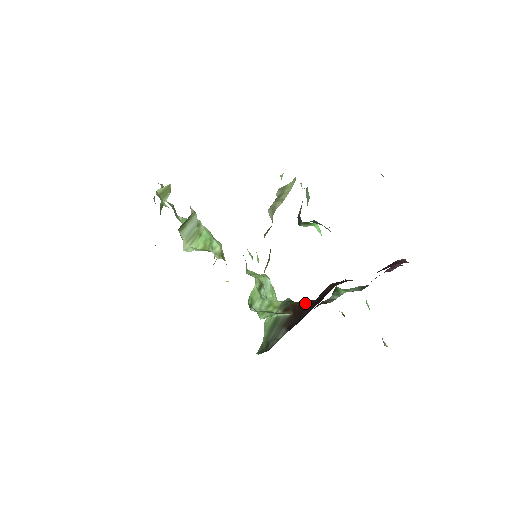
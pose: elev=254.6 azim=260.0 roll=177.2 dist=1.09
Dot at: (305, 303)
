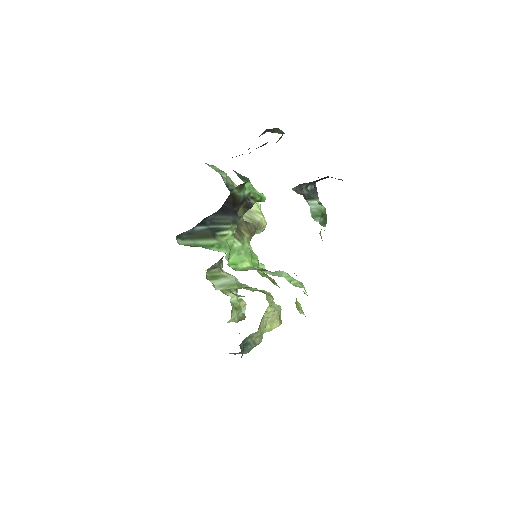
Dot at: occluded
